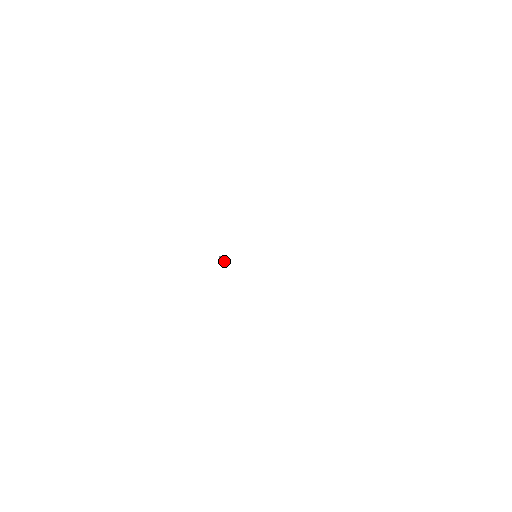
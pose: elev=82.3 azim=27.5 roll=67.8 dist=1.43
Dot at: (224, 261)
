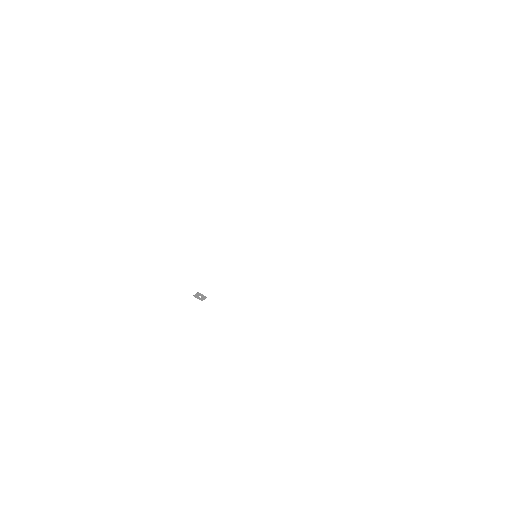
Dot at: (203, 295)
